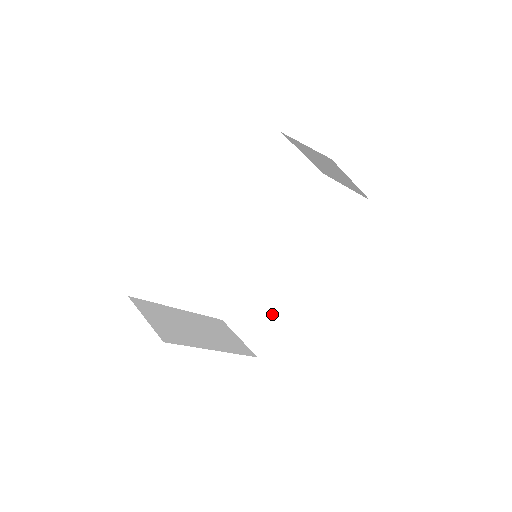
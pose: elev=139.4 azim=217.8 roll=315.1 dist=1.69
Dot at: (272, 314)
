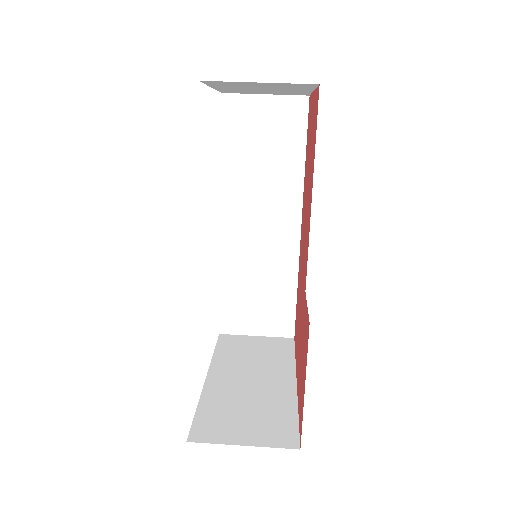
Dot at: (278, 289)
